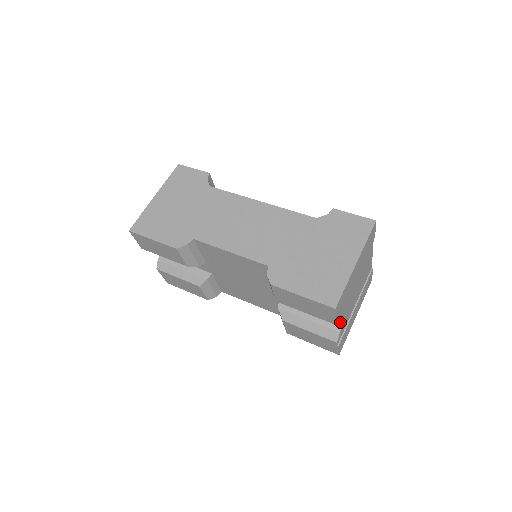
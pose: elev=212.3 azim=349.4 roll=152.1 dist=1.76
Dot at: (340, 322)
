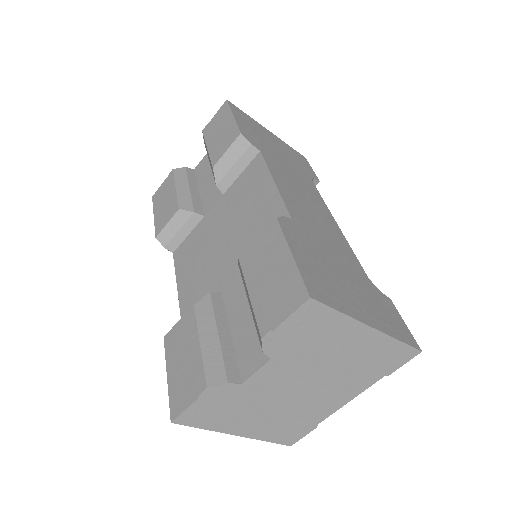
Dot at: (245, 376)
